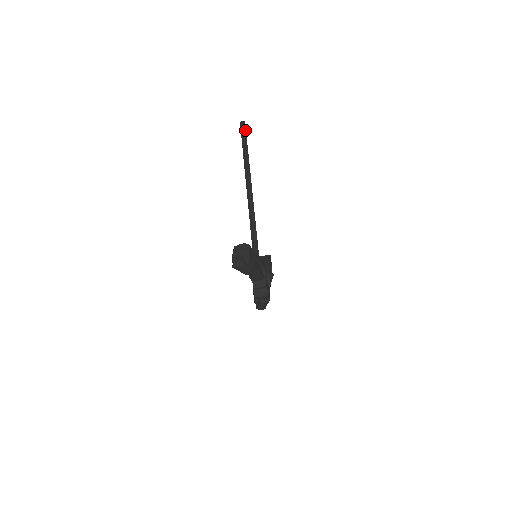
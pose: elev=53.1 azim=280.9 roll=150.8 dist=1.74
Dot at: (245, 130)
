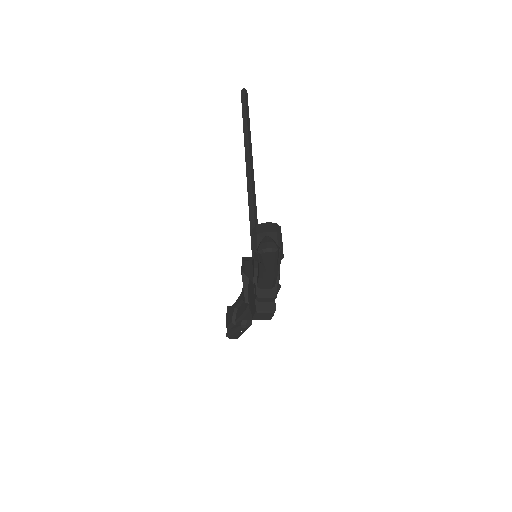
Dot at: (247, 100)
